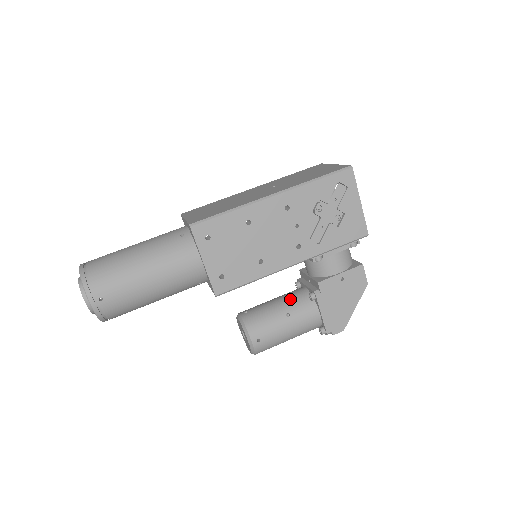
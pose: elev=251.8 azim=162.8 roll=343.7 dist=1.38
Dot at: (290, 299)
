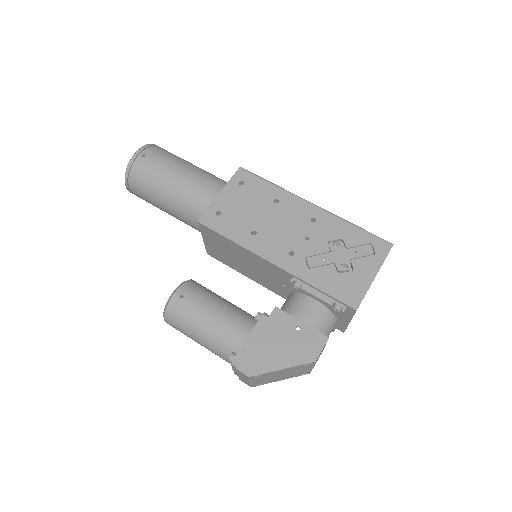
Dot at: occluded
